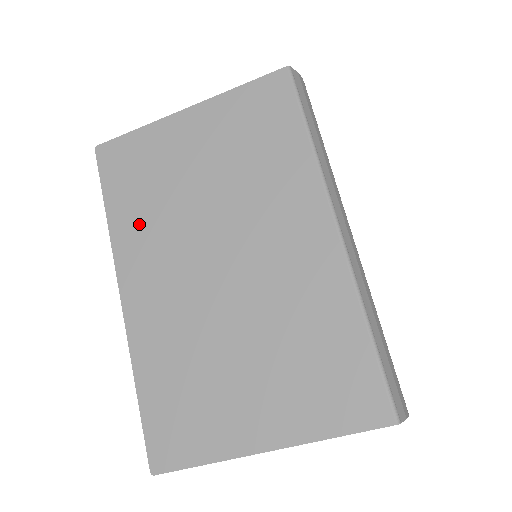
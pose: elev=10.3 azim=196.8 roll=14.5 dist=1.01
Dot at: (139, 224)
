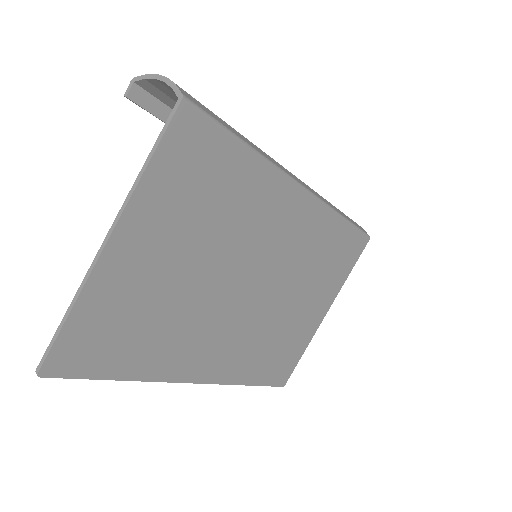
Dot at: (165, 348)
